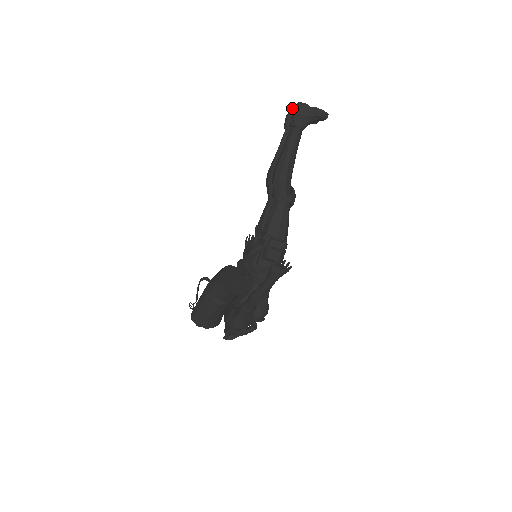
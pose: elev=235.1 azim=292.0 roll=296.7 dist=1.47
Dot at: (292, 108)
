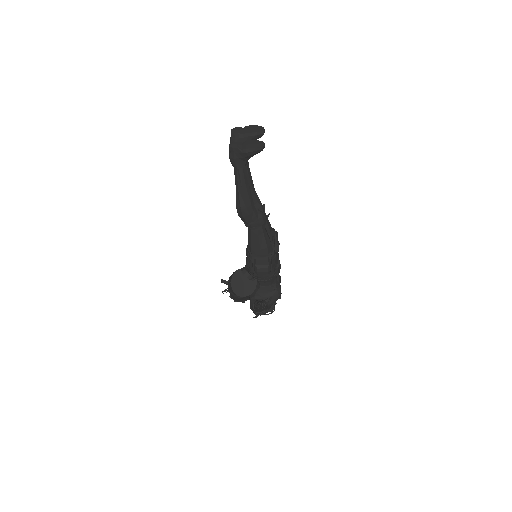
Dot at: (231, 134)
